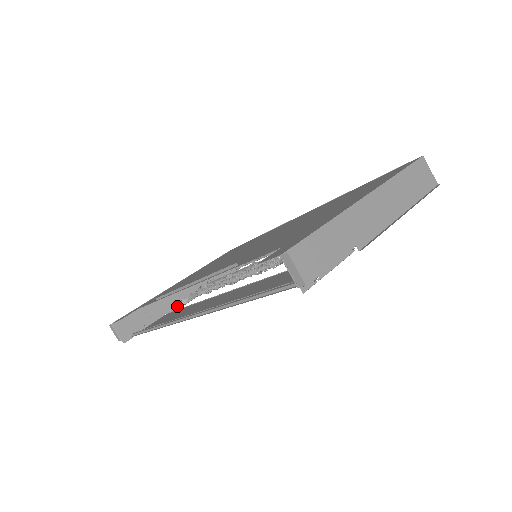
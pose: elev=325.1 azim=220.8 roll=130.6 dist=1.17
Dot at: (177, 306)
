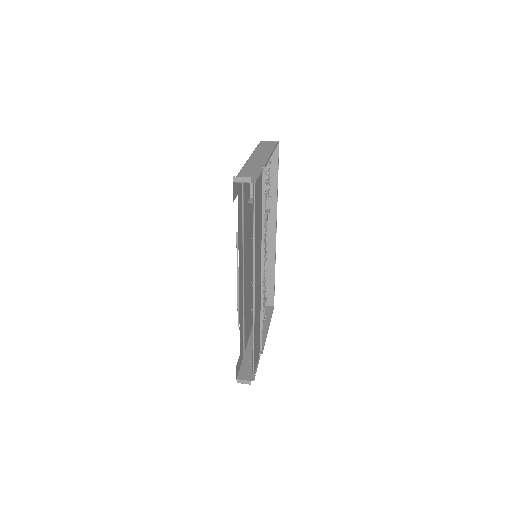
Dot at: occluded
